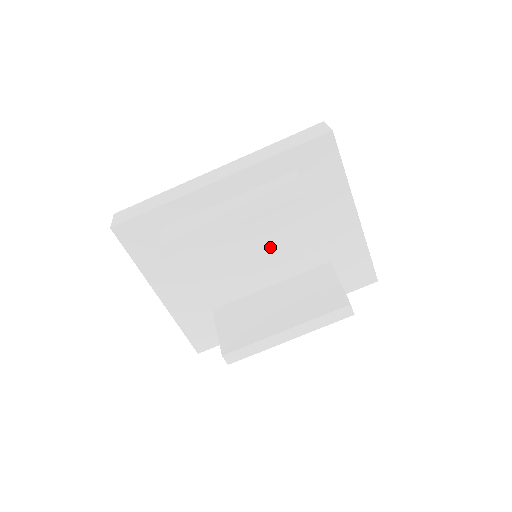
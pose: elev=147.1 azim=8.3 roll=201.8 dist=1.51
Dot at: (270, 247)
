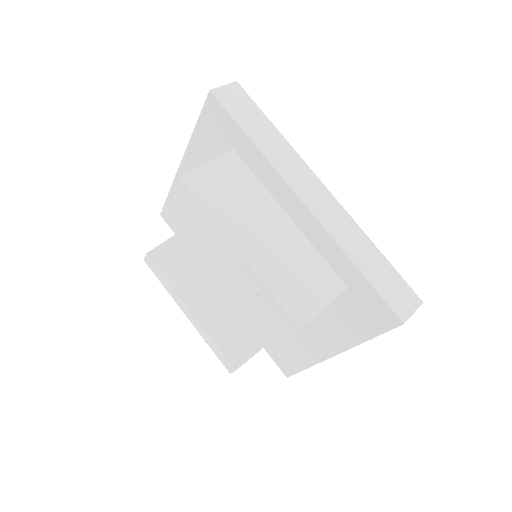
Dot at: occluded
